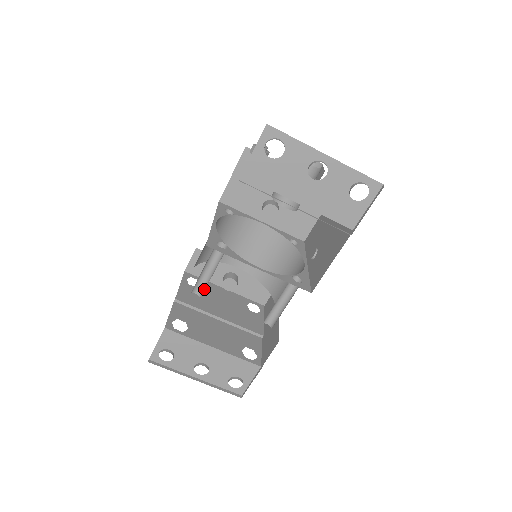
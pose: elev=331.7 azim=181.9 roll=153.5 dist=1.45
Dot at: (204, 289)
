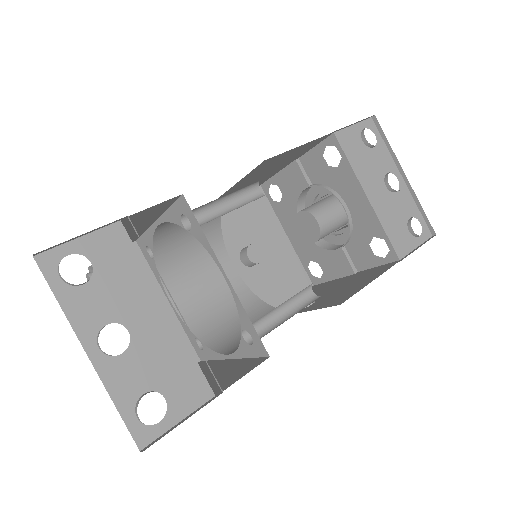
Dot at: (203, 223)
